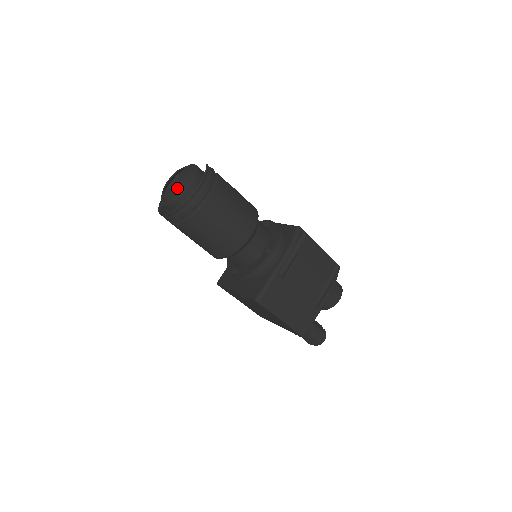
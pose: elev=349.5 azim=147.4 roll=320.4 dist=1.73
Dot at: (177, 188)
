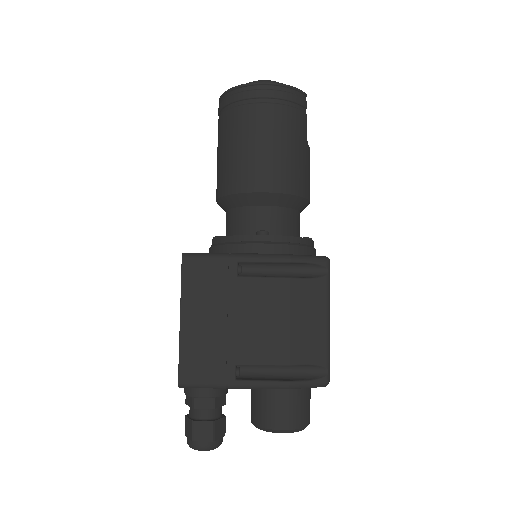
Dot at: occluded
